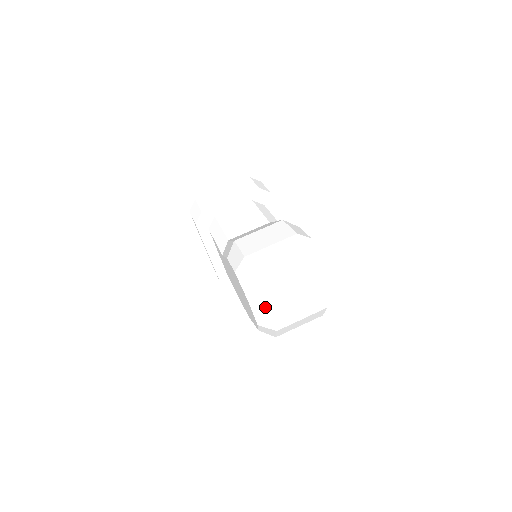
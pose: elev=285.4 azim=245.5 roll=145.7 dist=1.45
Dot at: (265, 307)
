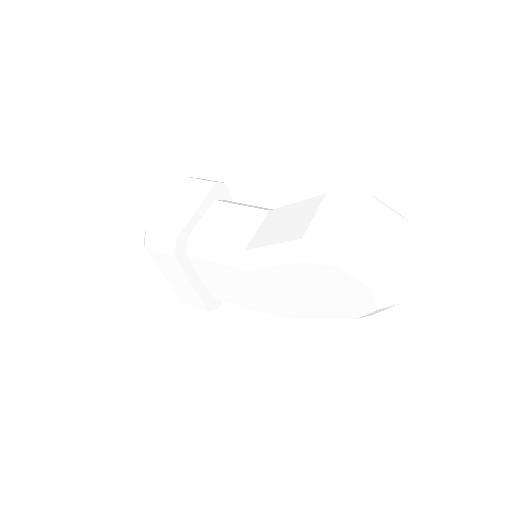
Dot at: (392, 285)
